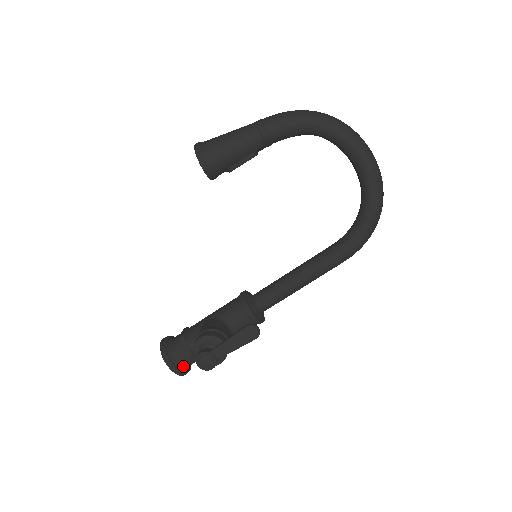
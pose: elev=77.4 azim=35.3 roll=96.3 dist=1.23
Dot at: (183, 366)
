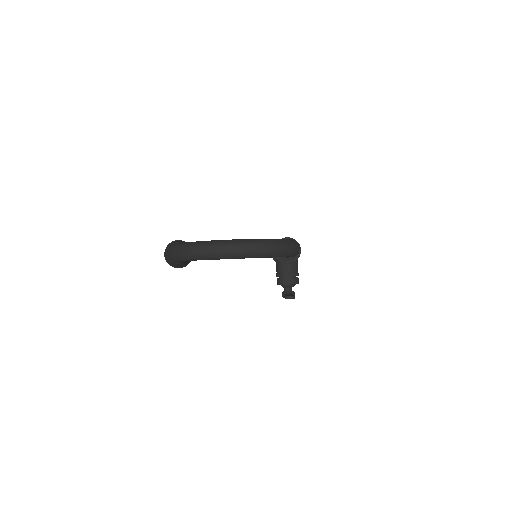
Dot at: occluded
